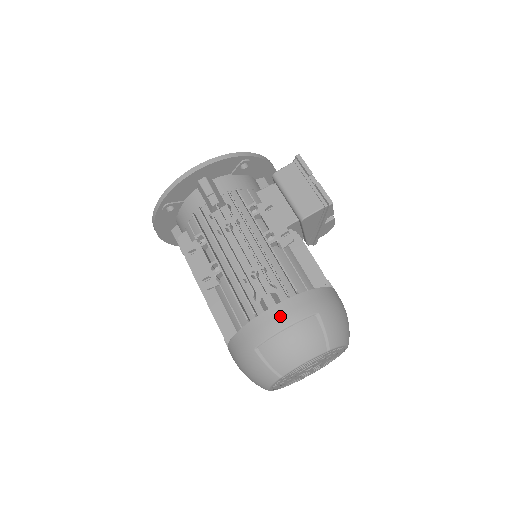
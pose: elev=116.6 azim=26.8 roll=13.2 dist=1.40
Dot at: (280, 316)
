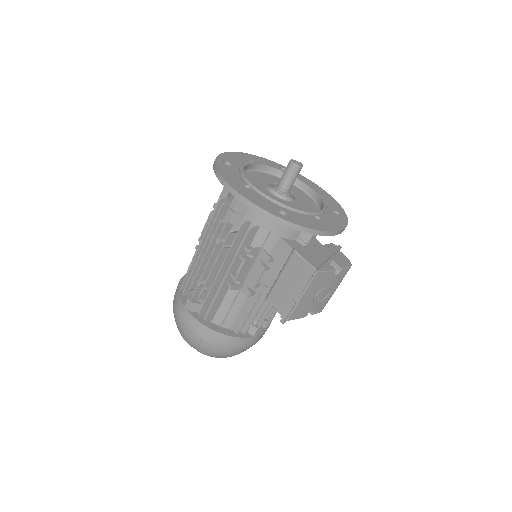
Dot at: (184, 317)
